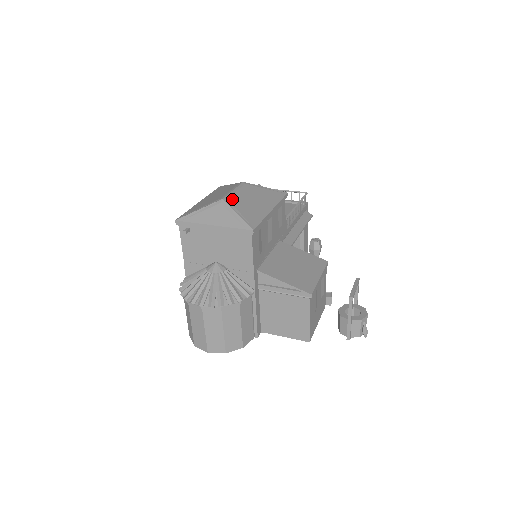
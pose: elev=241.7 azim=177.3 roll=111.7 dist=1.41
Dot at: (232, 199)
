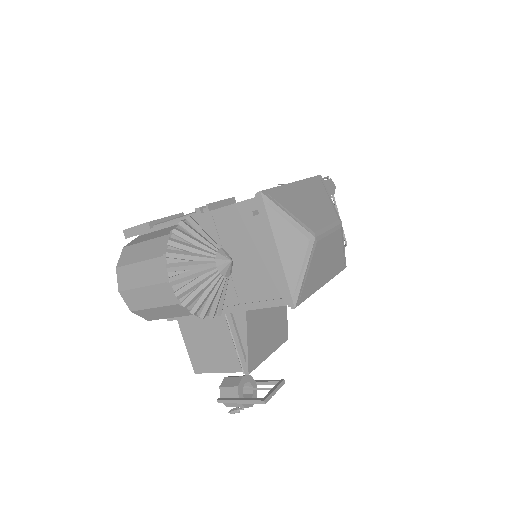
Dot at: (319, 245)
